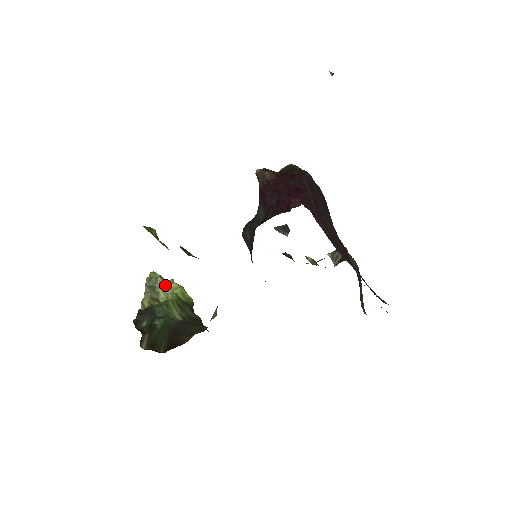
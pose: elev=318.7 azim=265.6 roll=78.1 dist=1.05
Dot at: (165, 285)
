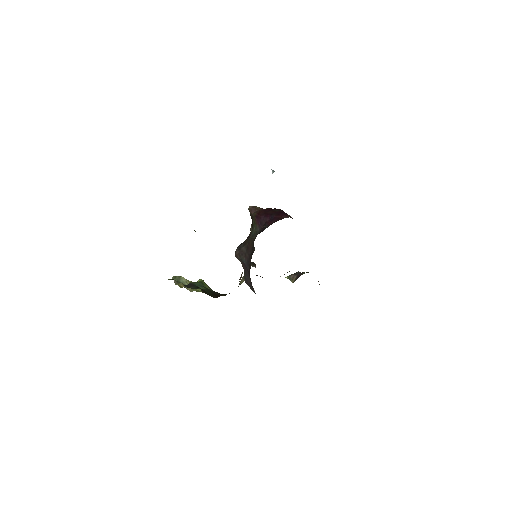
Dot at: (187, 281)
